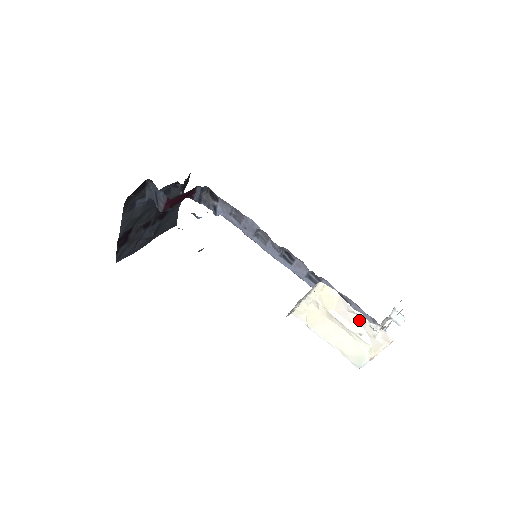
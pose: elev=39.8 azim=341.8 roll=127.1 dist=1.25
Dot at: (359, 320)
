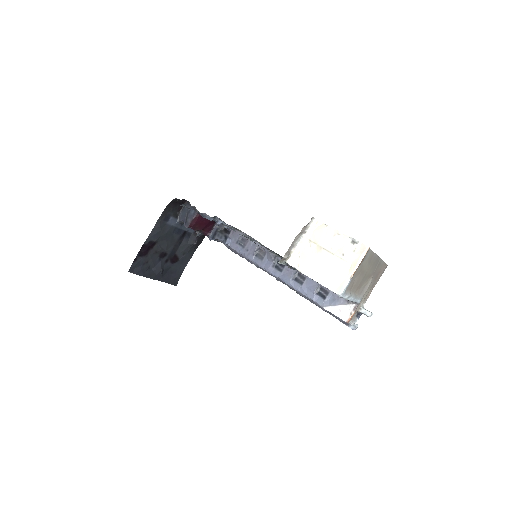
Dot at: (342, 241)
